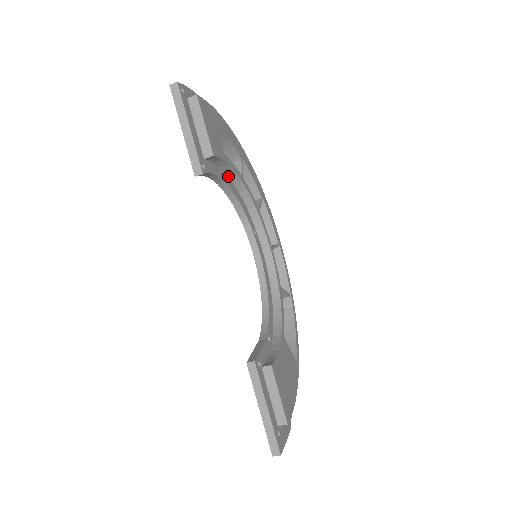
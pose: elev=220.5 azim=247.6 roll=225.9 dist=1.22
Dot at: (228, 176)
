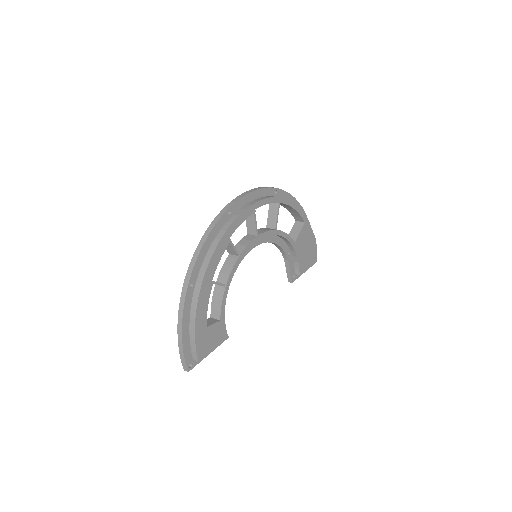
Dot at: occluded
